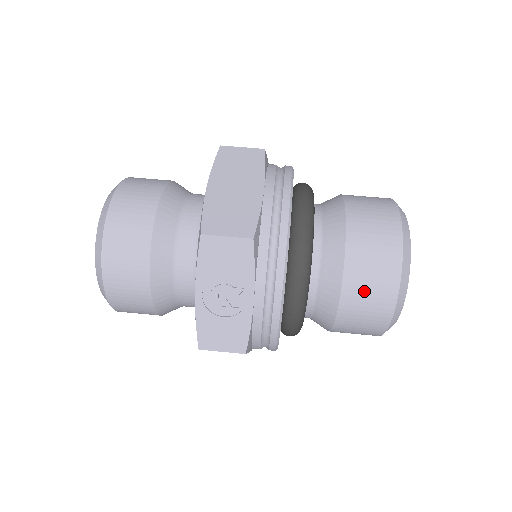
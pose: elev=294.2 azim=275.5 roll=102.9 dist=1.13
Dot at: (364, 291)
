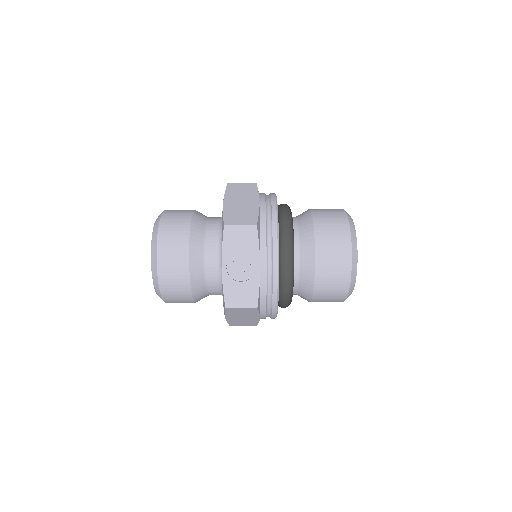
Dot at: (330, 260)
